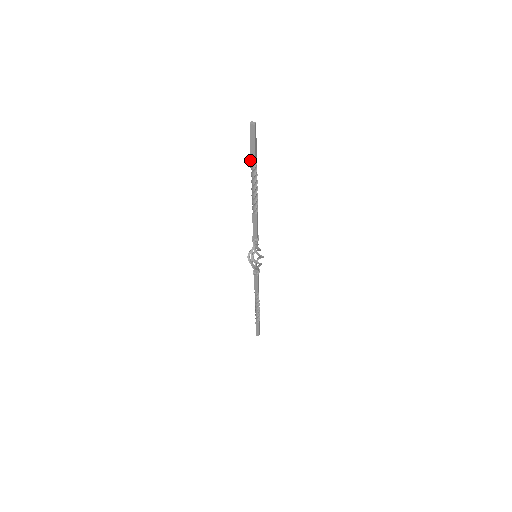
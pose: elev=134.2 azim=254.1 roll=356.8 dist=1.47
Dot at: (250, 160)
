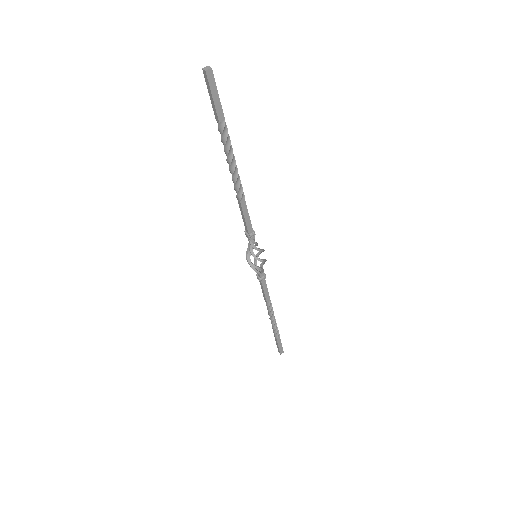
Dot at: (219, 123)
